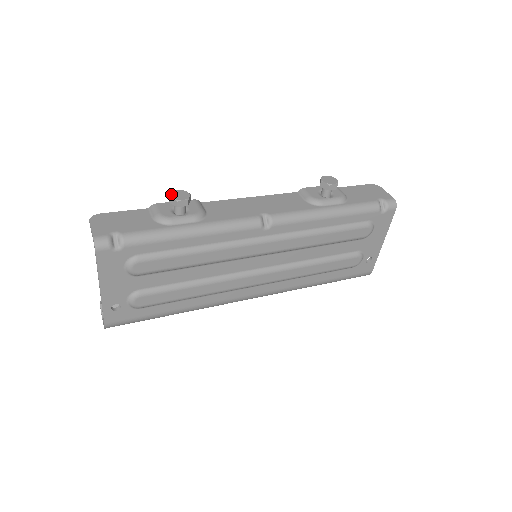
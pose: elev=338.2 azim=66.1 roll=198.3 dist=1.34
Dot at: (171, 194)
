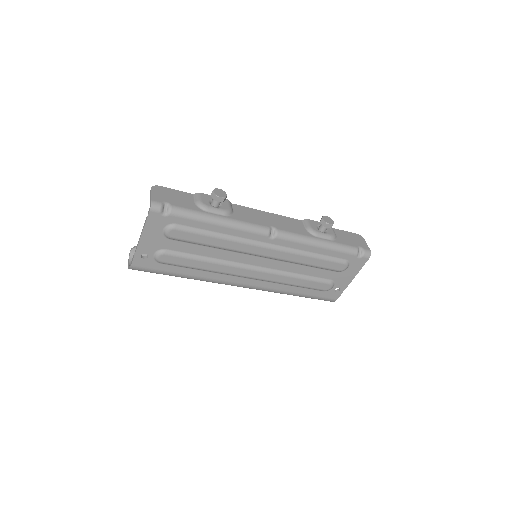
Dot at: (214, 190)
